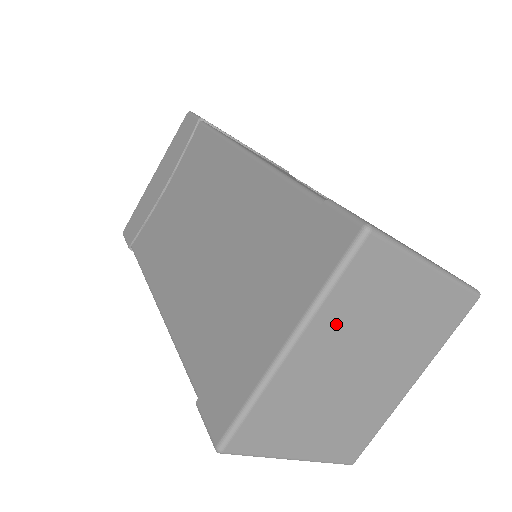
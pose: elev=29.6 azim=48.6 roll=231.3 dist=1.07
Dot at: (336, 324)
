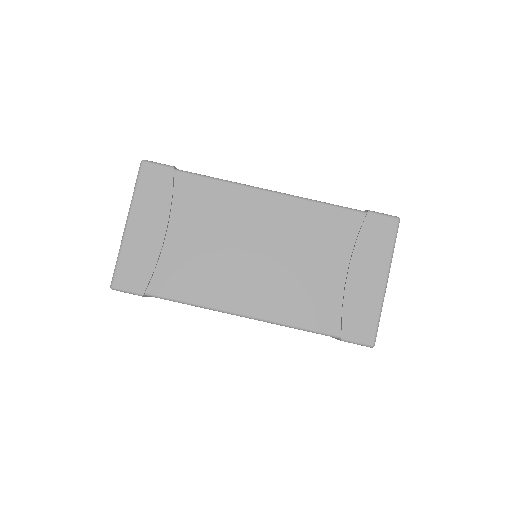
Dot at: occluded
